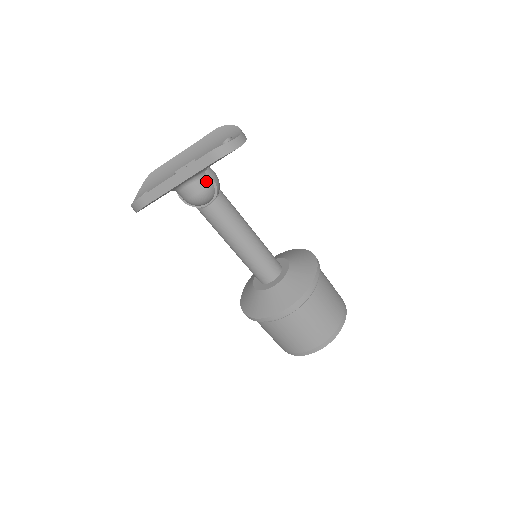
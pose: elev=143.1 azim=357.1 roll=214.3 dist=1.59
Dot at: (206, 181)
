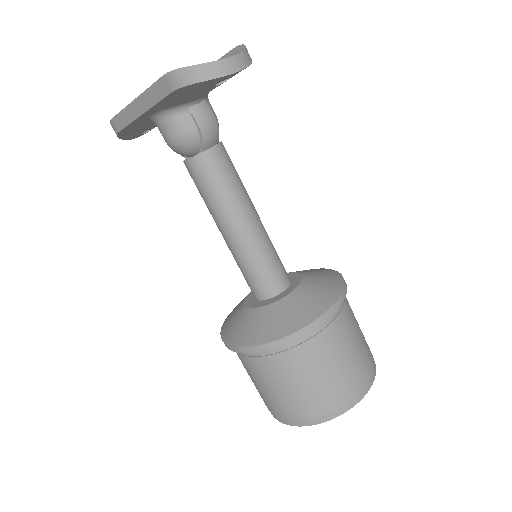
Dot at: (186, 122)
